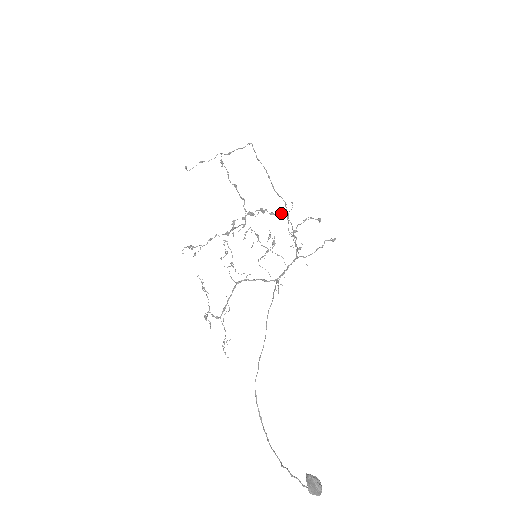
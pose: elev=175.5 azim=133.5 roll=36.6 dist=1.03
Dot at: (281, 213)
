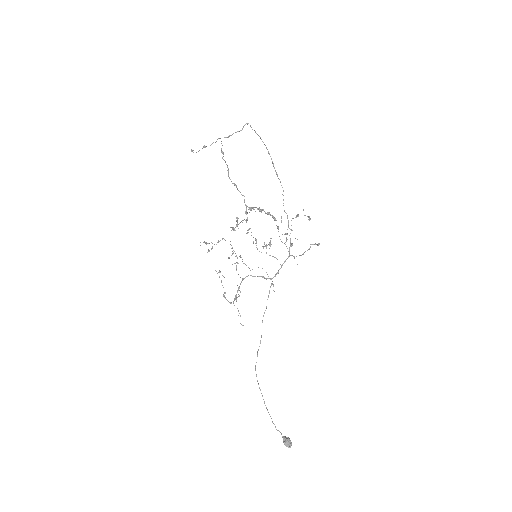
Dot at: (274, 219)
